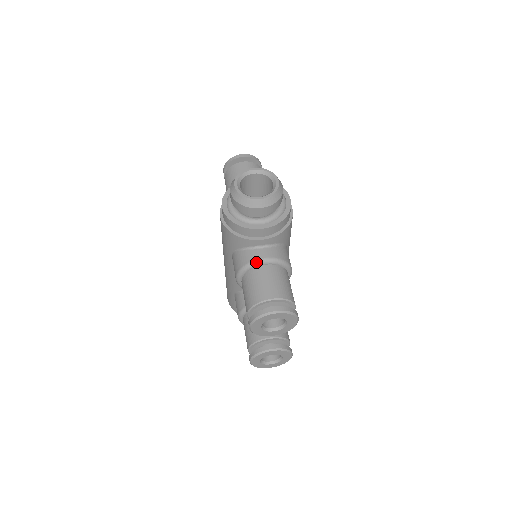
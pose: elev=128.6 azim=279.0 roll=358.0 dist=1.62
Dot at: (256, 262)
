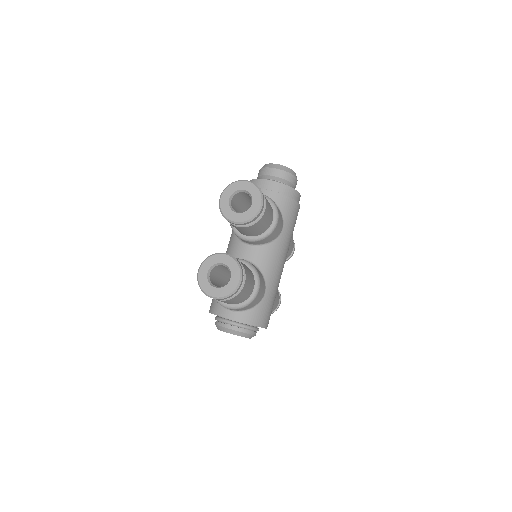
Dot at: occluded
